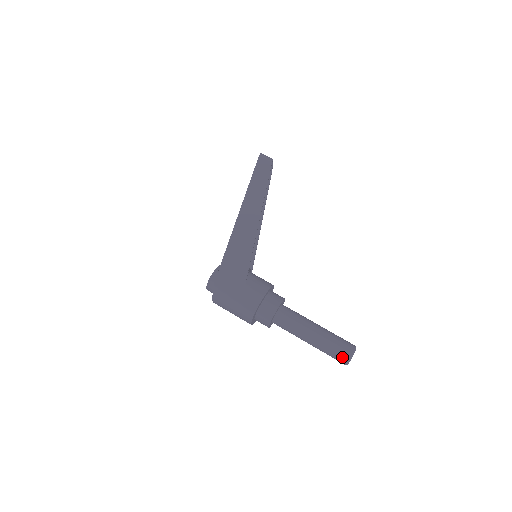
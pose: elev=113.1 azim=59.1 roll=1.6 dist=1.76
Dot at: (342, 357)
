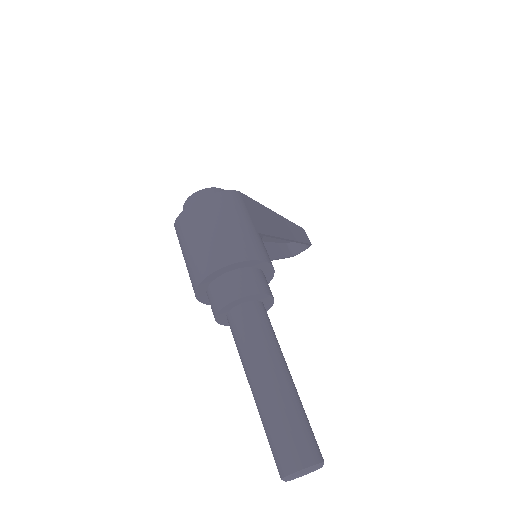
Dot at: (304, 450)
